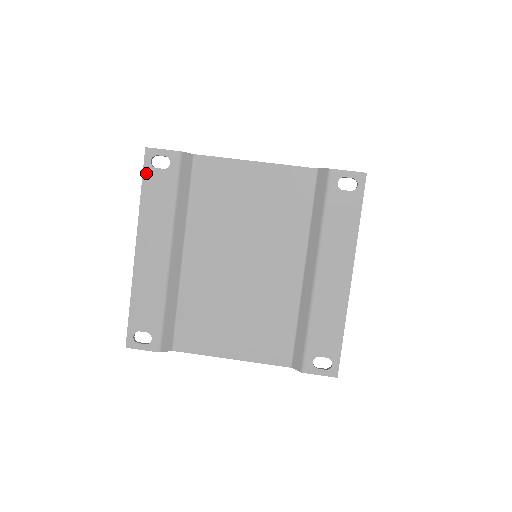
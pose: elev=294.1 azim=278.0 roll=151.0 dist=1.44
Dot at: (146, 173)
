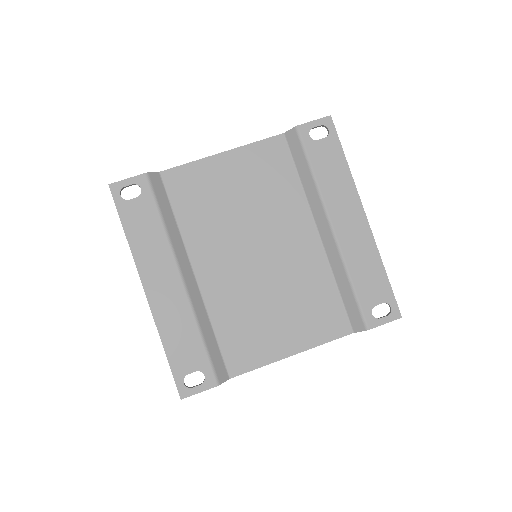
Dot at: (121, 209)
